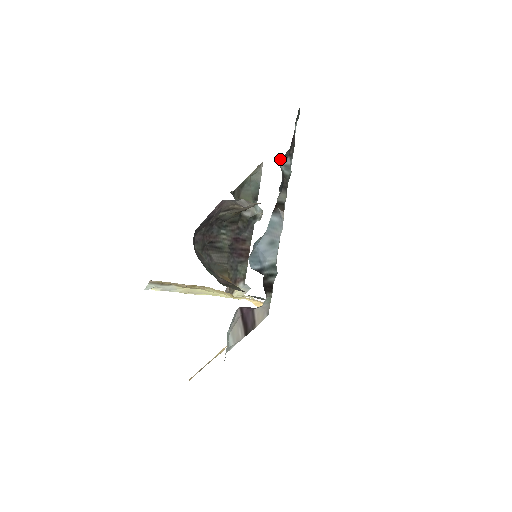
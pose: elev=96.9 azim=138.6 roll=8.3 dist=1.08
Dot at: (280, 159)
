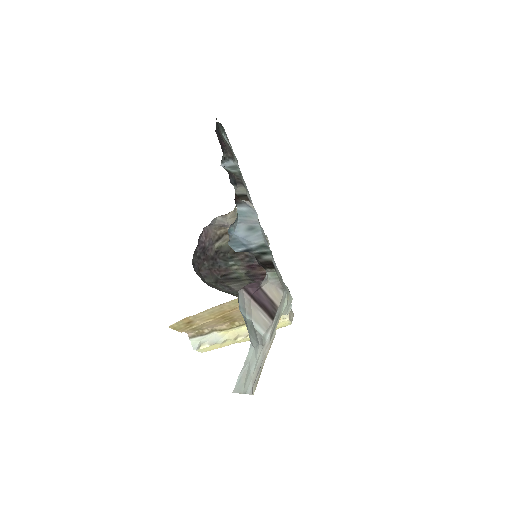
Dot at: occluded
